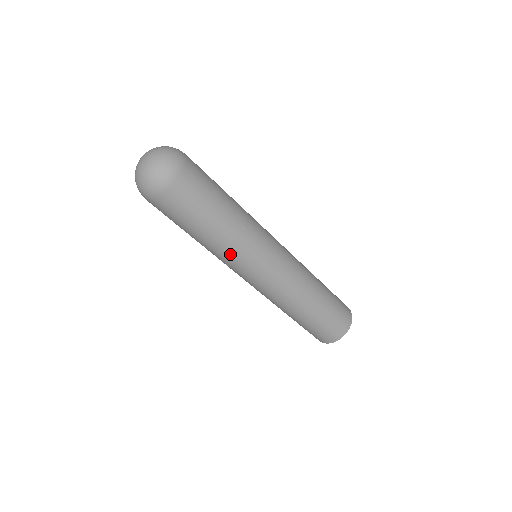
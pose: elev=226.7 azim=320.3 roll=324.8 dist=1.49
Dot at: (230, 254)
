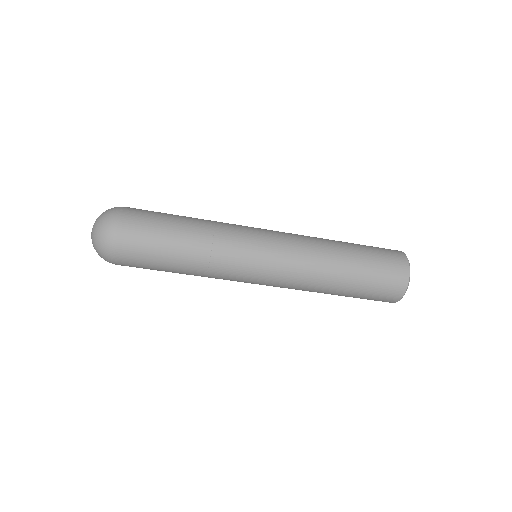
Dot at: (218, 263)
